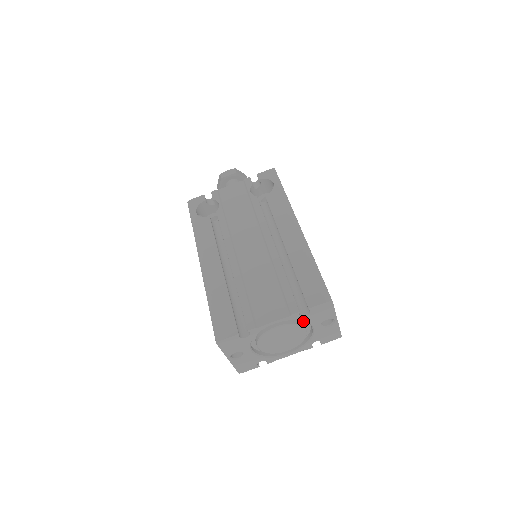
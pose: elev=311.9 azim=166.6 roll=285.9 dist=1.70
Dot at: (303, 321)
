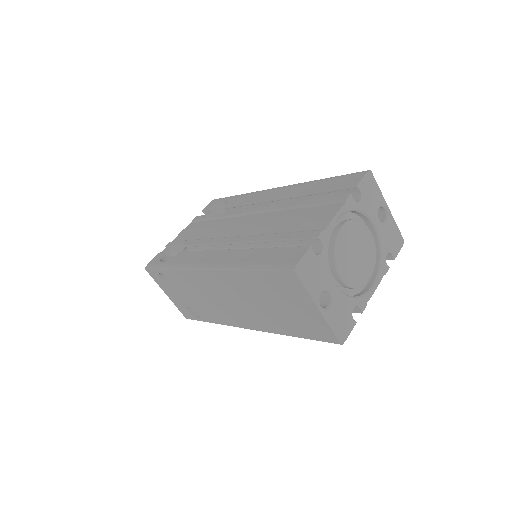
Dot at: occluded
